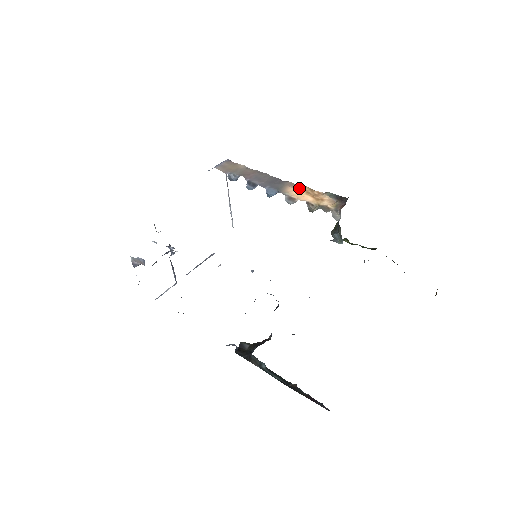
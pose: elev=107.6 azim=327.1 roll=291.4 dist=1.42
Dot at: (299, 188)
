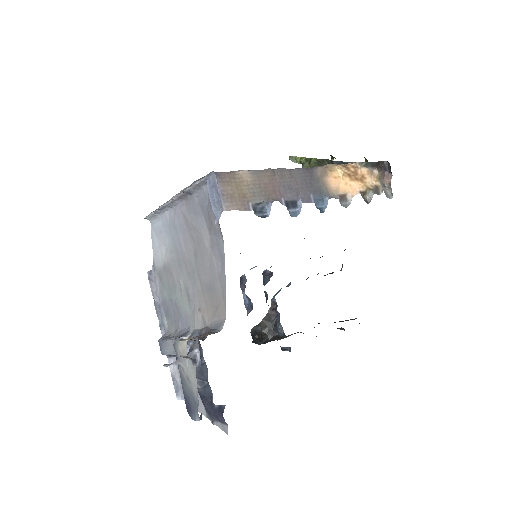
Dot at: (336, 173)
